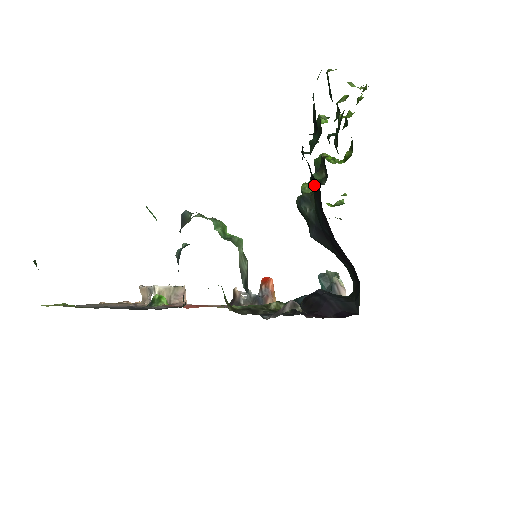
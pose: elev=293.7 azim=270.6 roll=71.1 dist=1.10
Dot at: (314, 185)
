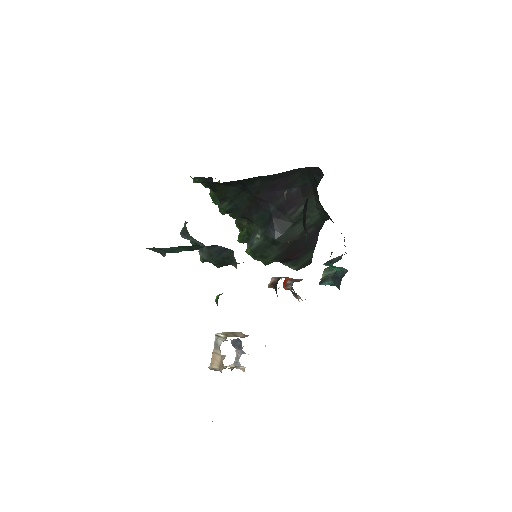
Dot at: (242, 210)
